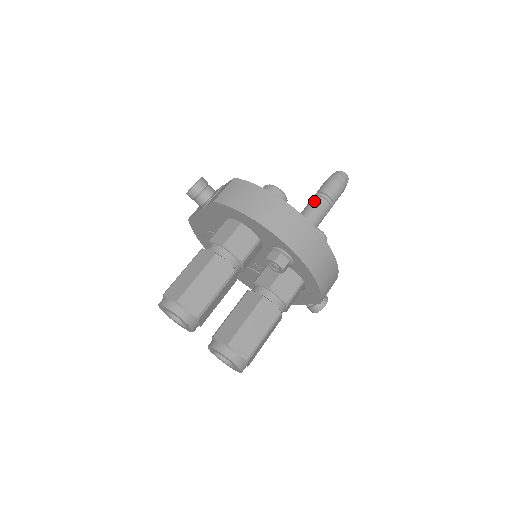
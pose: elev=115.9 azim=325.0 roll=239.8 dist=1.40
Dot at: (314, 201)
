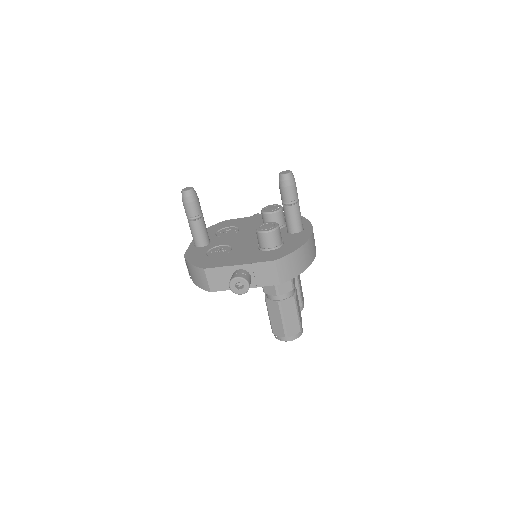
Dot at: (296, 211)
